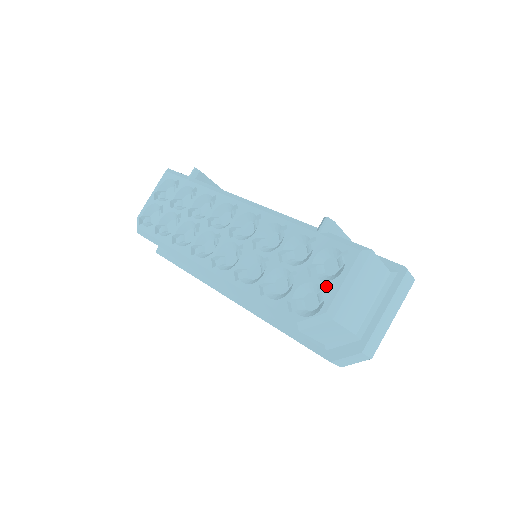
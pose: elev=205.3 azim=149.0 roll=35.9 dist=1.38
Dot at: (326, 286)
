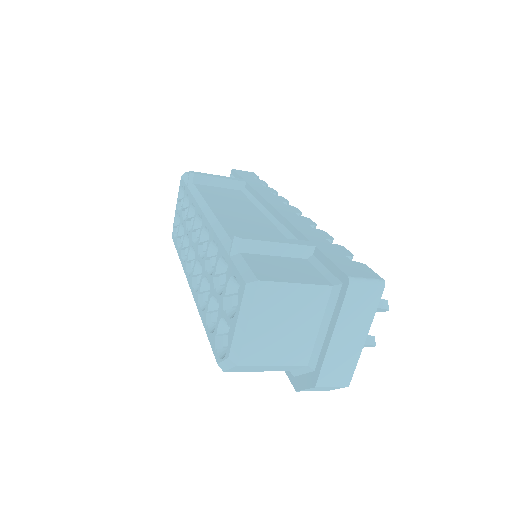
Dot at: (230, 325)
